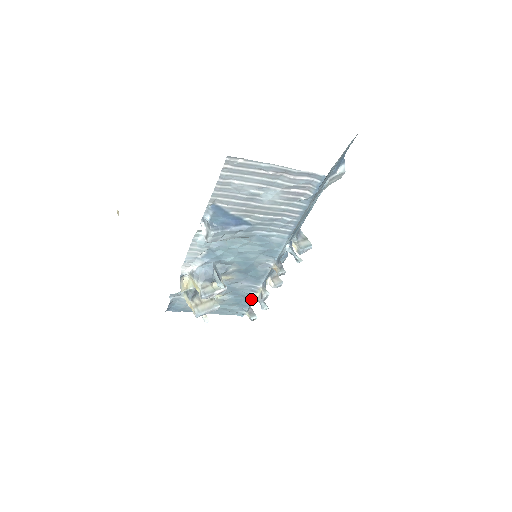
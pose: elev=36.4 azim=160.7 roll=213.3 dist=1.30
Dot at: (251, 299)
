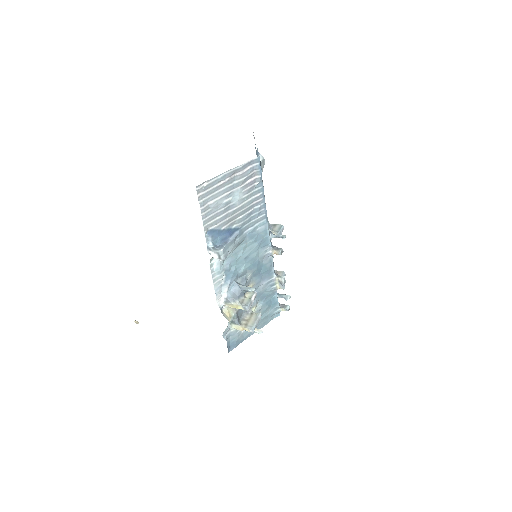
Dot at: (276, 294)
